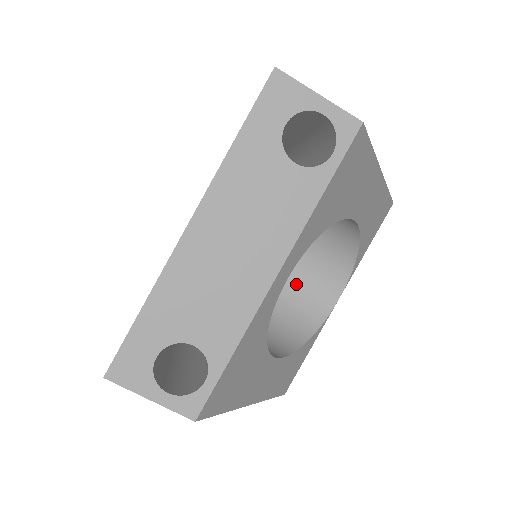
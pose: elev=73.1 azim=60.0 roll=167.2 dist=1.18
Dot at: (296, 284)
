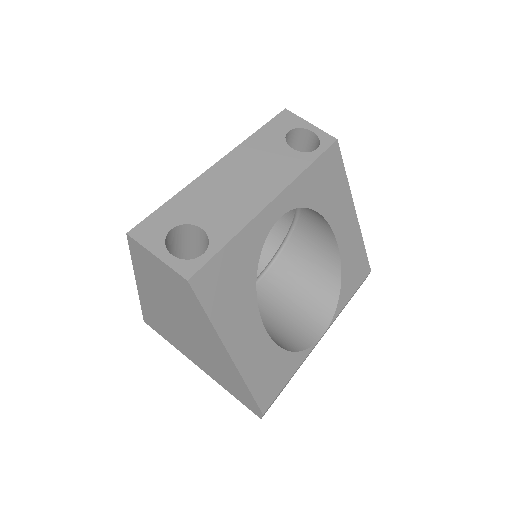
Dot at: (286, 314)
